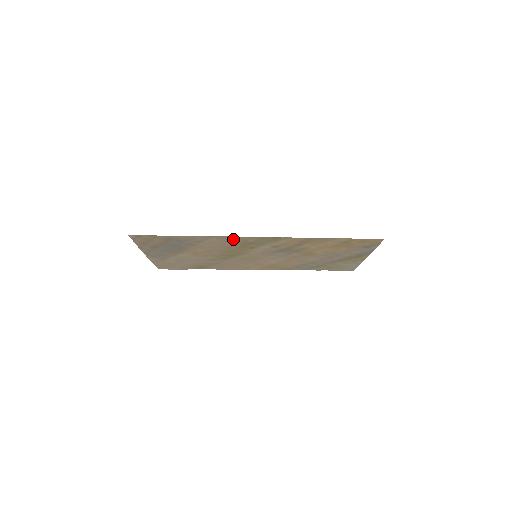
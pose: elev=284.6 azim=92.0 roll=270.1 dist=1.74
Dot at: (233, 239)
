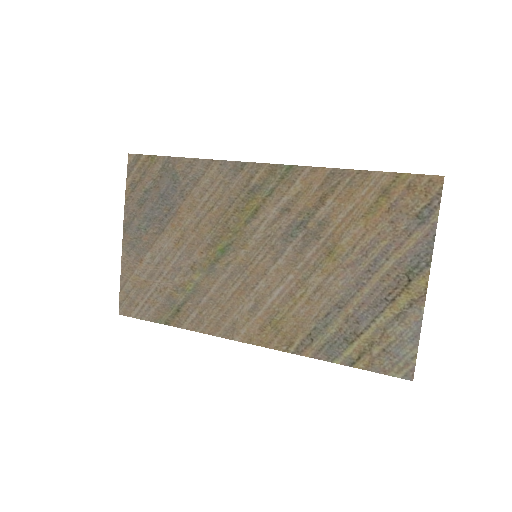
Dot at: (237, 174)
